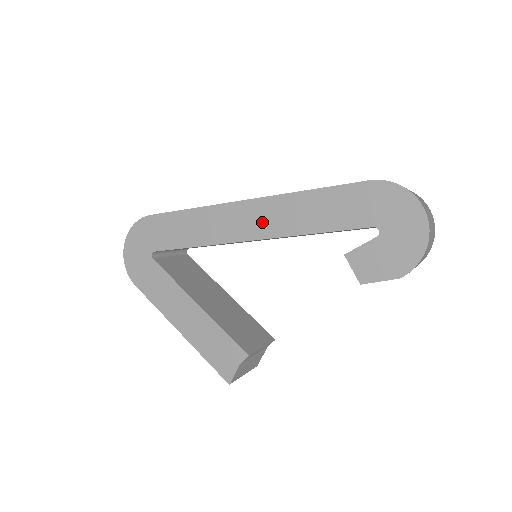
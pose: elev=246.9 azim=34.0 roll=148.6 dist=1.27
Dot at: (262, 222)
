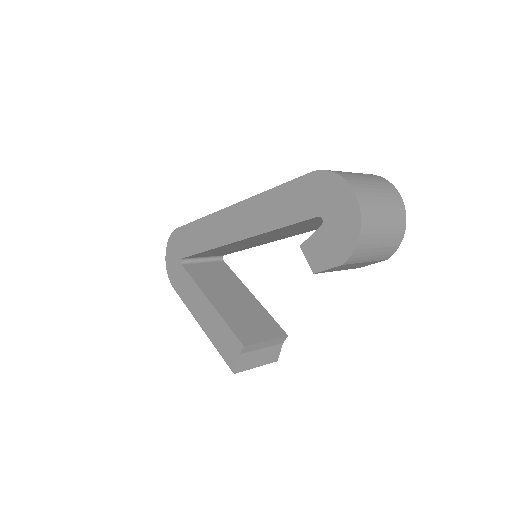
Dot at: (243, 223)
